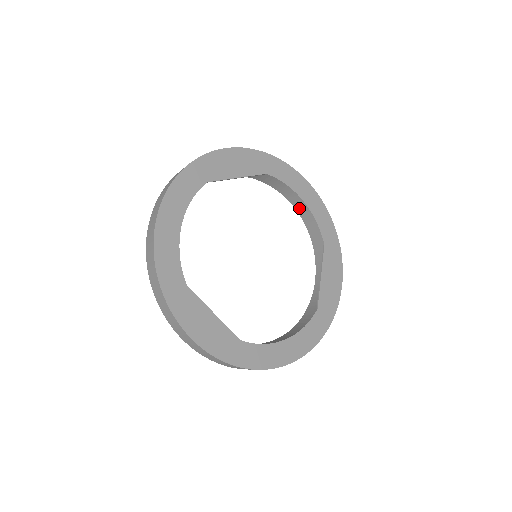
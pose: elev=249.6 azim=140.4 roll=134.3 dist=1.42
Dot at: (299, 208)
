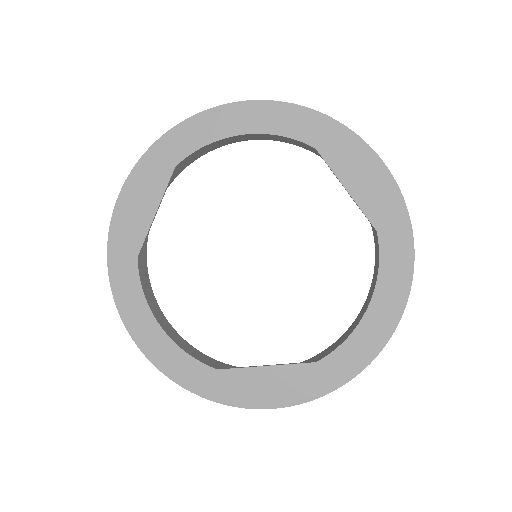
Dot at: (251, 138)
